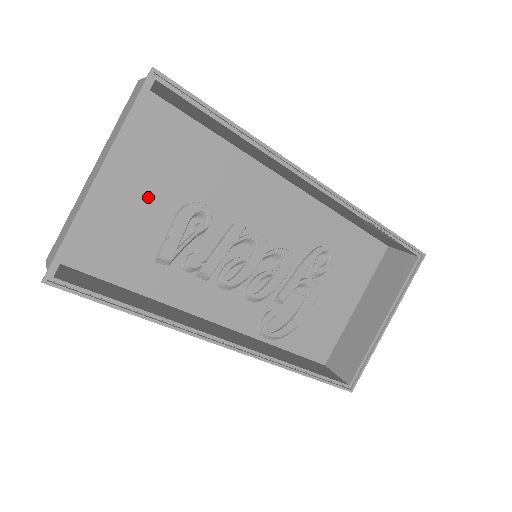
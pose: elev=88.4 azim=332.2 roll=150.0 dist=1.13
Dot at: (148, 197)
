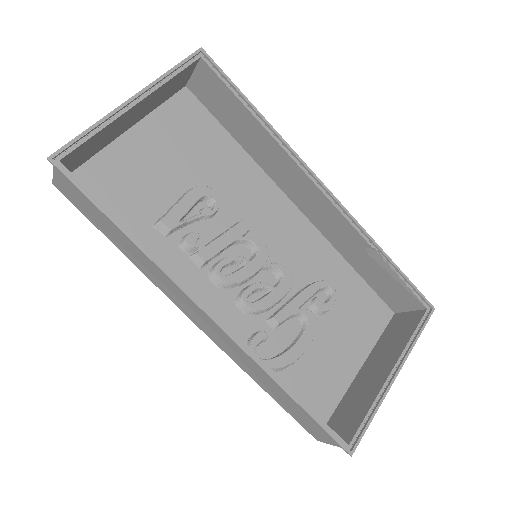
Dot at: (166, 168)
